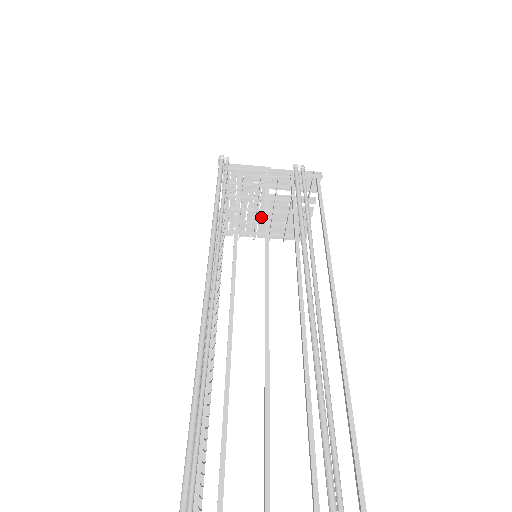
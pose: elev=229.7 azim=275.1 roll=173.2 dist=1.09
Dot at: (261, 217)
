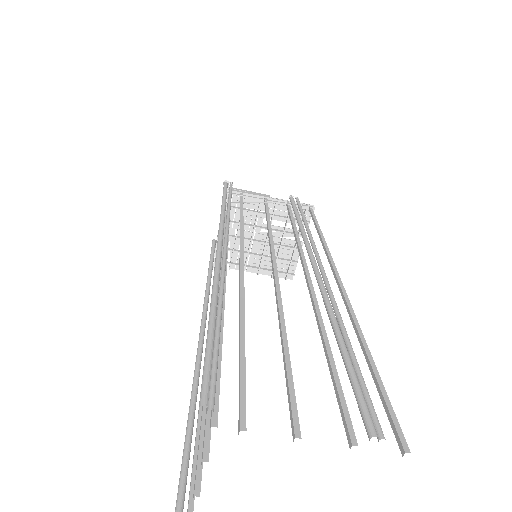
Dot at: (253, 248)
